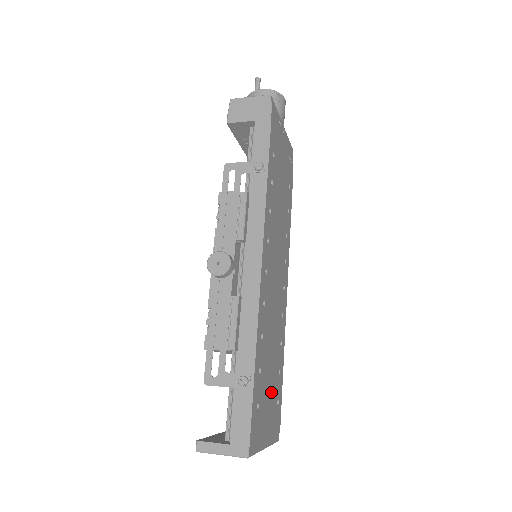
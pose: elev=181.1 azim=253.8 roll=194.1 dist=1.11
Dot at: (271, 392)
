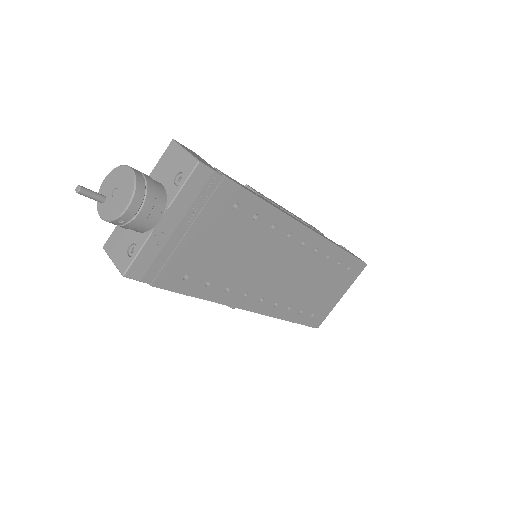
Dot at: (330, 285)
